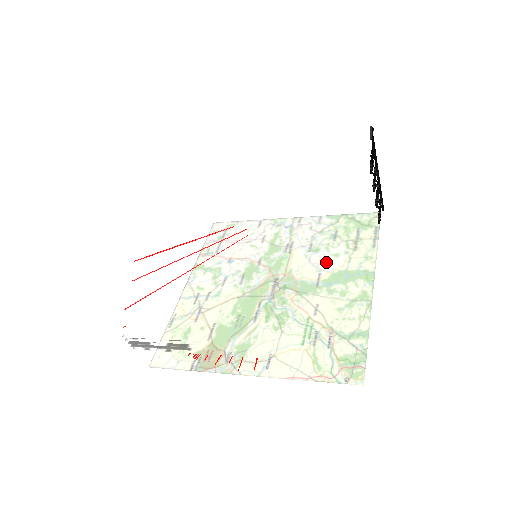
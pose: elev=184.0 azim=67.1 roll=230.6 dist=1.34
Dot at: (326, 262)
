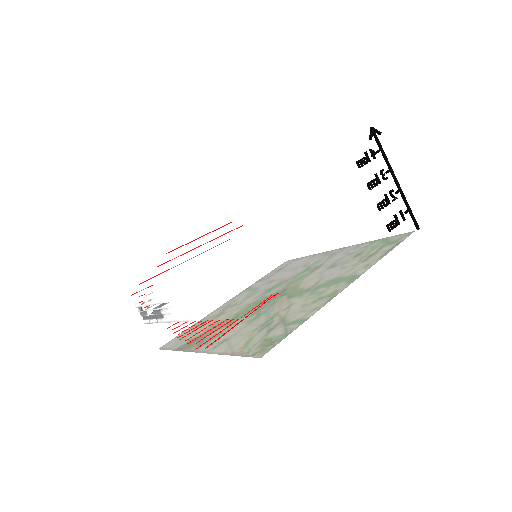
Dot at: (262, 232)
